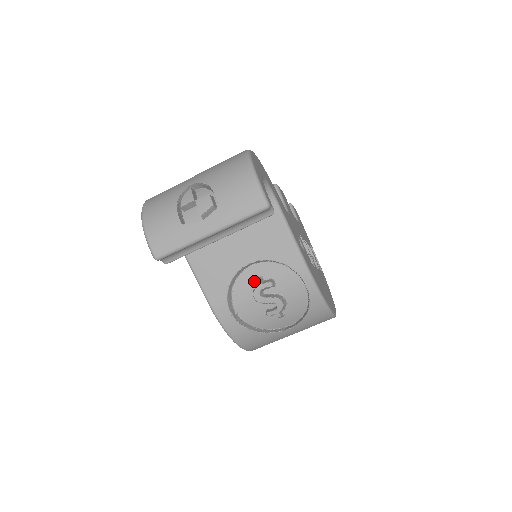
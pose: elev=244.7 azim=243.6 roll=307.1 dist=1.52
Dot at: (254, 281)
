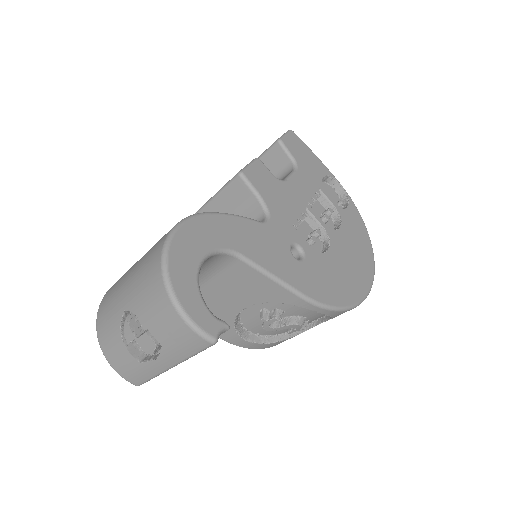
Dot at: (259, 313)
